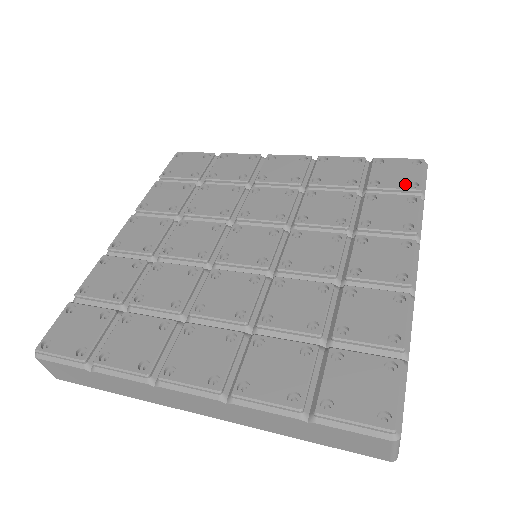
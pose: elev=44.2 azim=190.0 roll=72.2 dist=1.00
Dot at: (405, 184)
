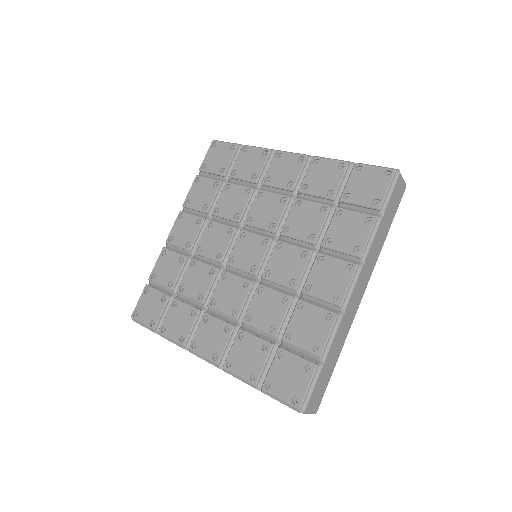
Dot at: (369, 201)
